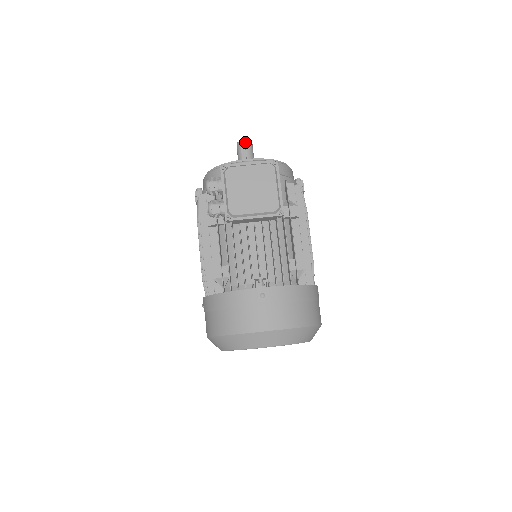
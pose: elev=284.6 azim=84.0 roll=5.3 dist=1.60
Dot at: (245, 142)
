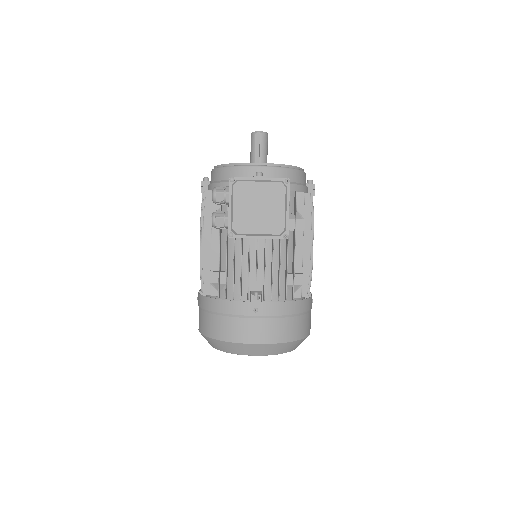
Dot at: (260, 134)
